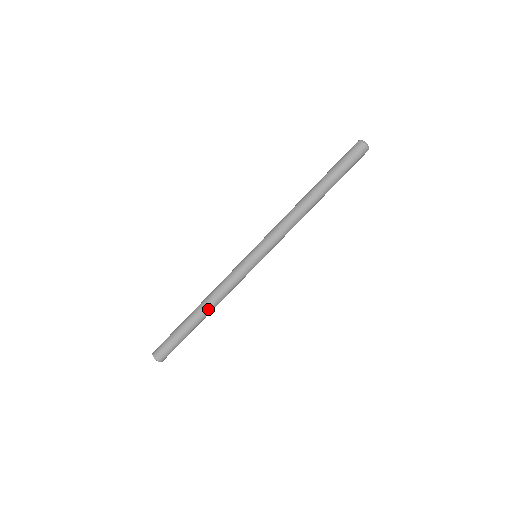
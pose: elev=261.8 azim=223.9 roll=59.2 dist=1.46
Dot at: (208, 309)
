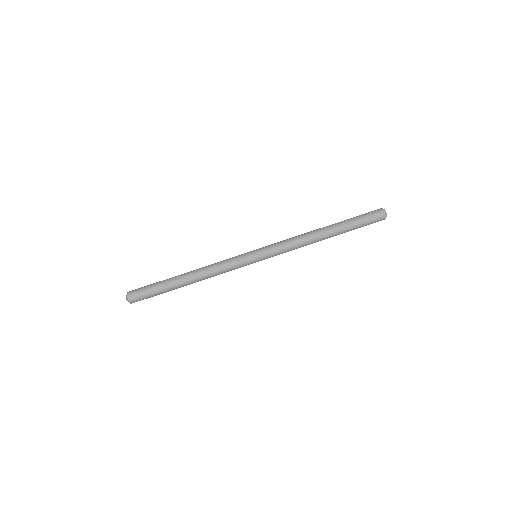
Dot at: (195, 279)
